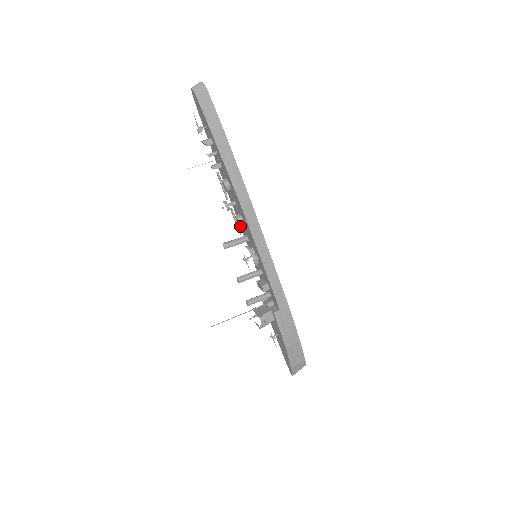
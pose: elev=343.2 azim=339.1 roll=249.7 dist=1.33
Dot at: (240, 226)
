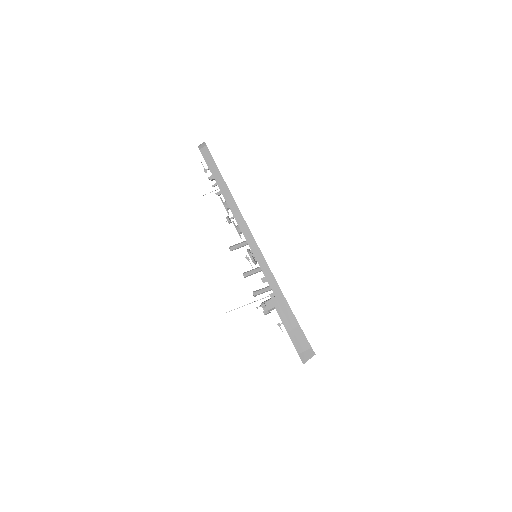
Dot at: (240, 233)
